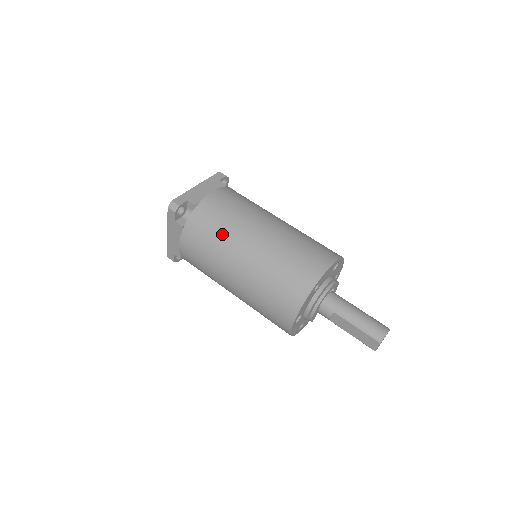
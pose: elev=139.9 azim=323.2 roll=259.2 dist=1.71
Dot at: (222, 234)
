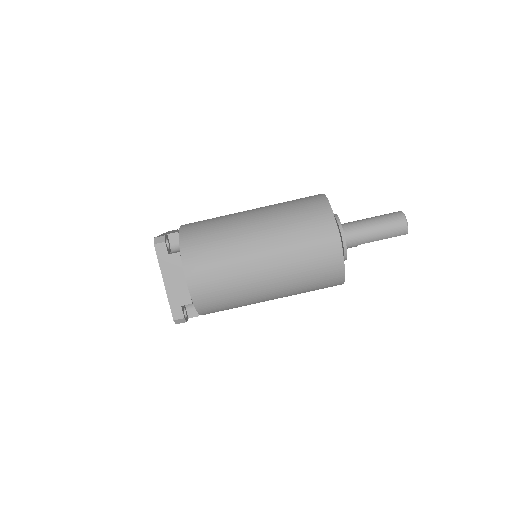
Dot at: (237, 298)
